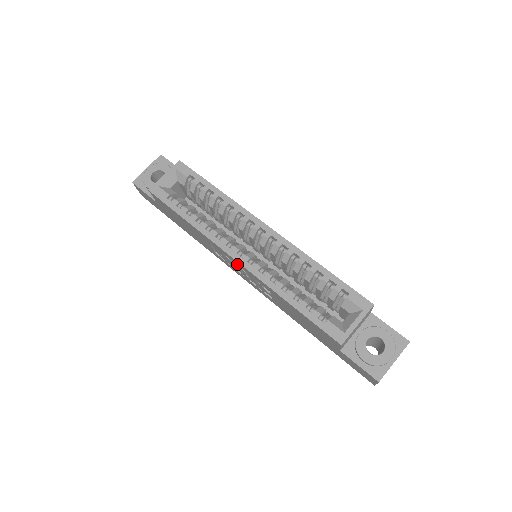
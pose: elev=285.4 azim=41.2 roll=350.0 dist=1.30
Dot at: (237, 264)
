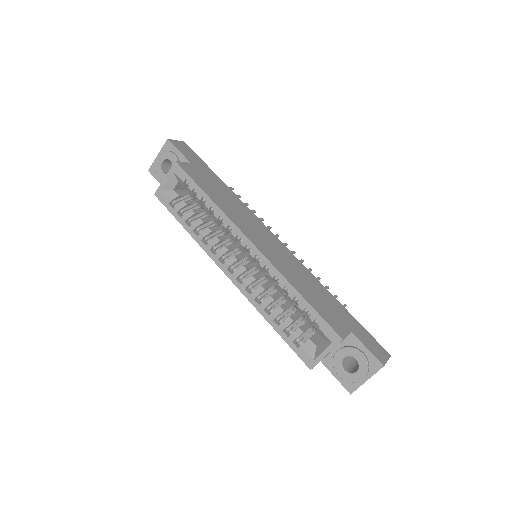
Dot at: occluded
